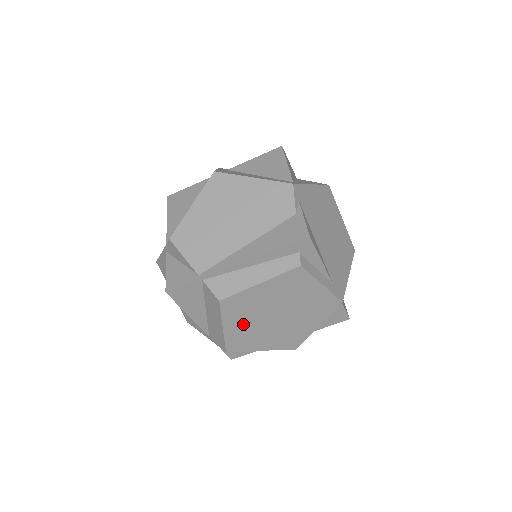
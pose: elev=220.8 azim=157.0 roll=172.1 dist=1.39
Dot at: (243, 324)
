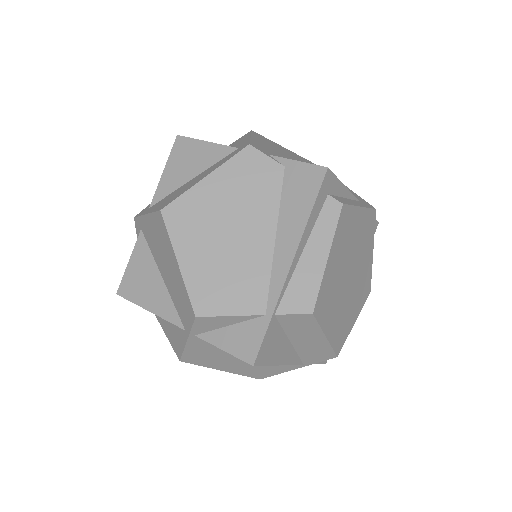
Dot at: (335, 314)
